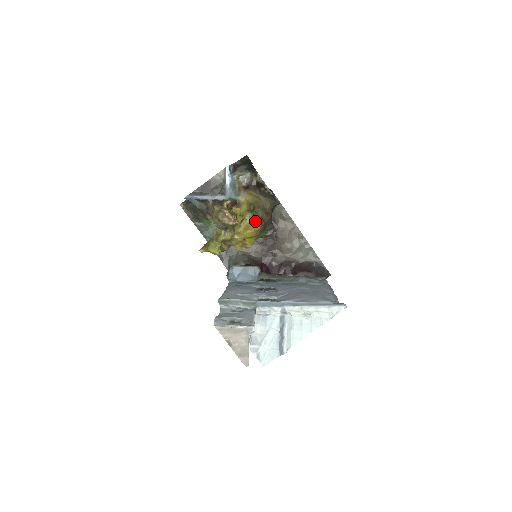
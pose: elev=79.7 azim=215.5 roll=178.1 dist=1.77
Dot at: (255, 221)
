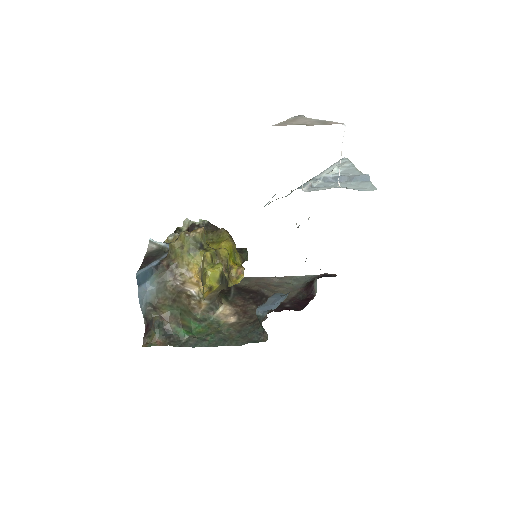
Dot at: (219, 238)
